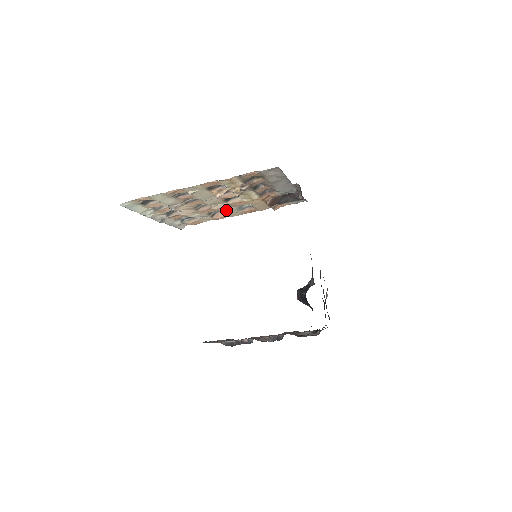
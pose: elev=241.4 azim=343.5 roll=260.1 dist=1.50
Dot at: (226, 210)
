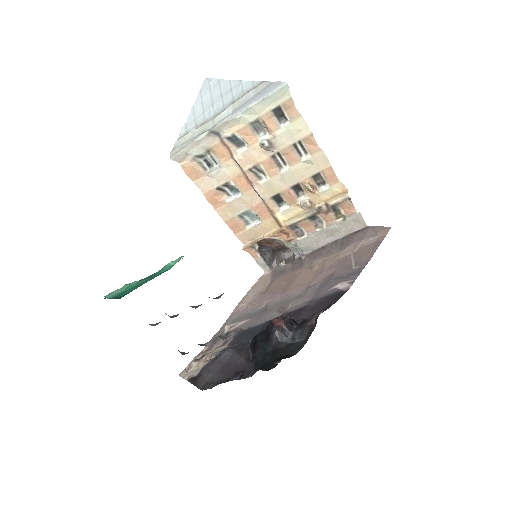
Dot at: (243, 201)
